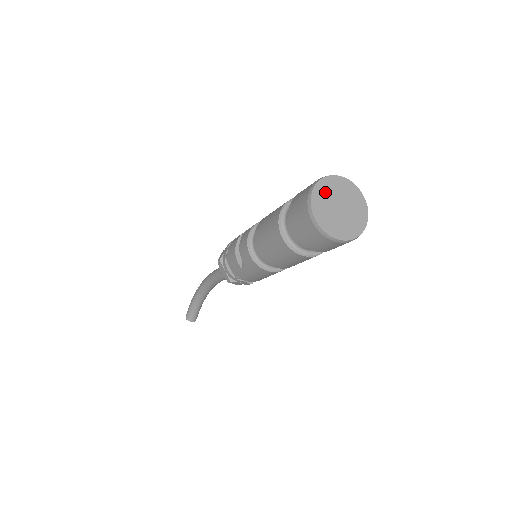
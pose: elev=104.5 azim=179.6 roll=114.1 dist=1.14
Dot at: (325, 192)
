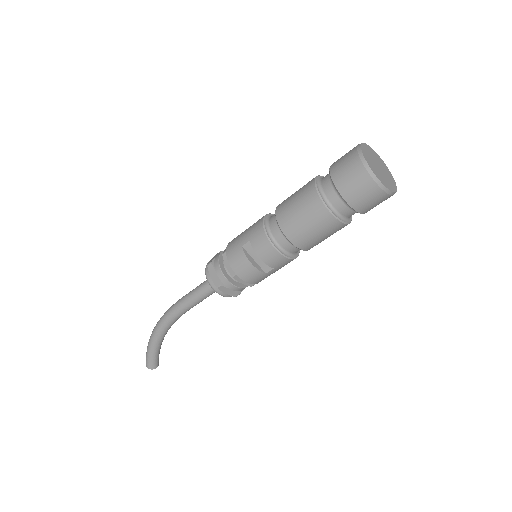
Dot at: (371, 163)
